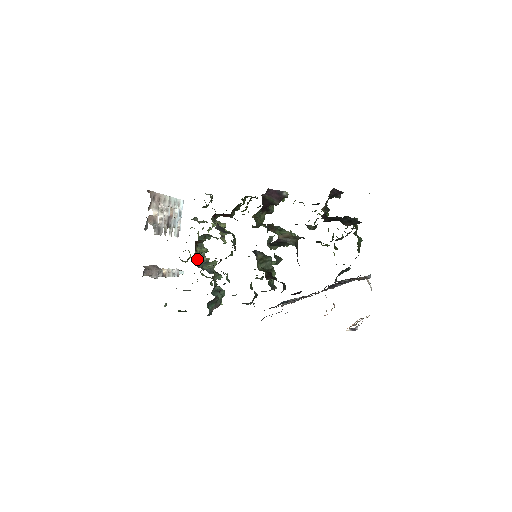
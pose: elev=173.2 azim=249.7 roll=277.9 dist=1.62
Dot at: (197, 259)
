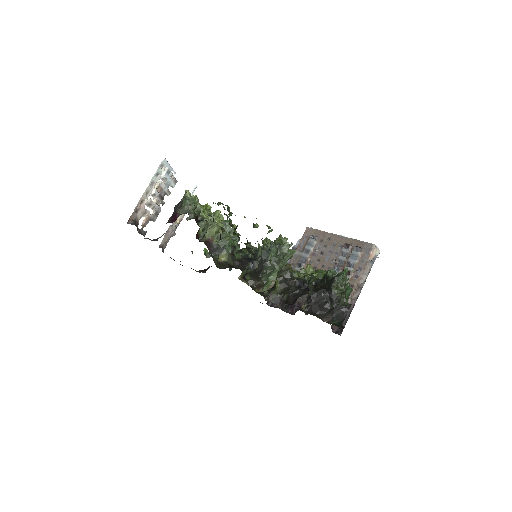
Dot at: (203, 235)
